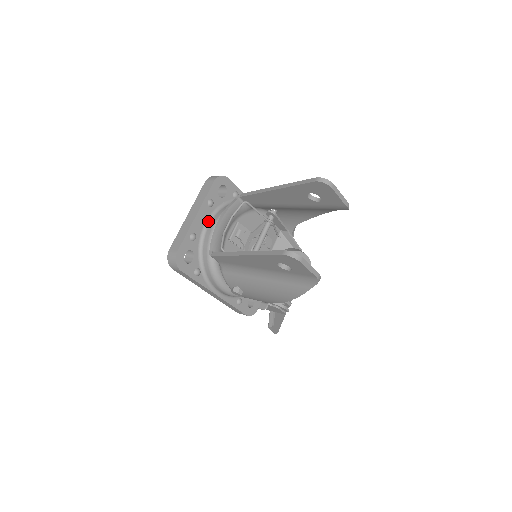
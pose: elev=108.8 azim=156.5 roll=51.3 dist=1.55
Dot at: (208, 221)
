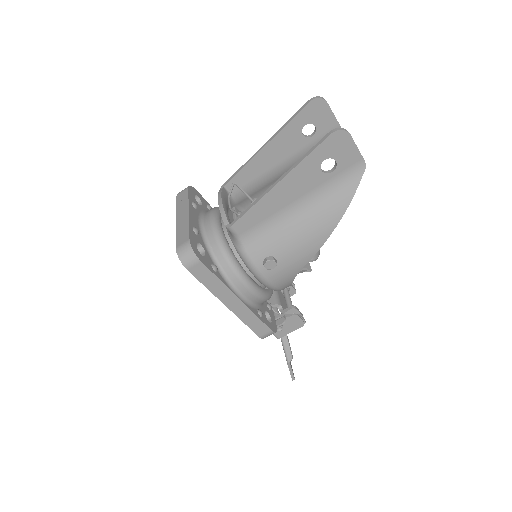
Dot at: (200, 221)
